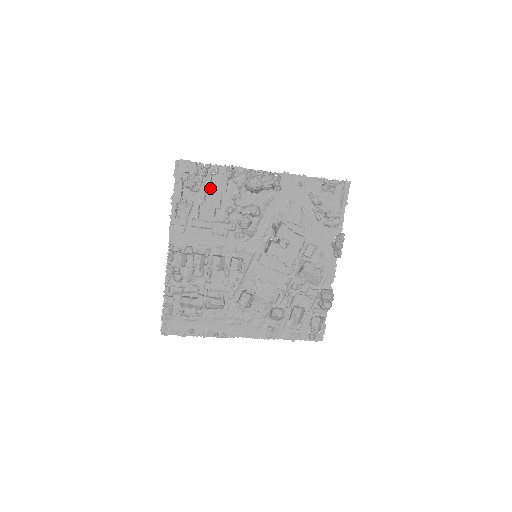
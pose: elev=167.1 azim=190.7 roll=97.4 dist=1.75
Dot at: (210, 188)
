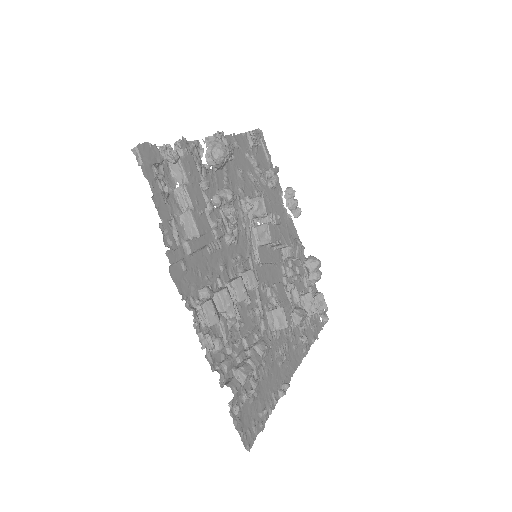
Dot at: (185, 180)
